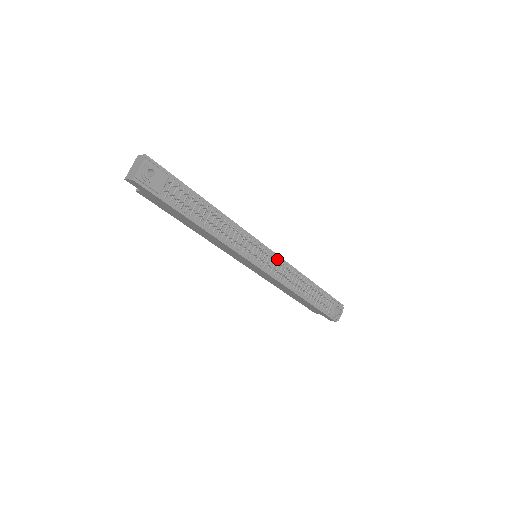
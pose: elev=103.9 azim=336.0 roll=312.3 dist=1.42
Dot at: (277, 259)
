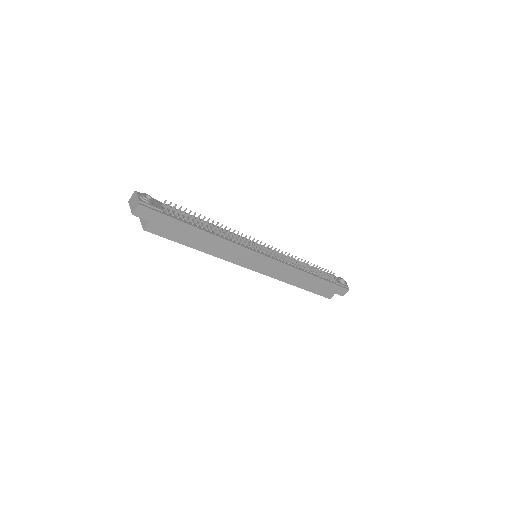
Dot at: (271, 251)
